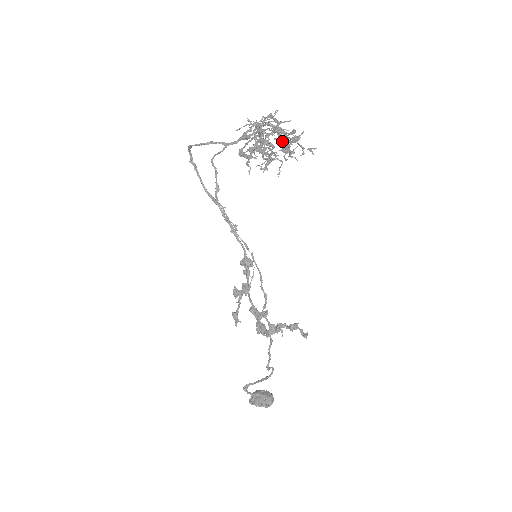
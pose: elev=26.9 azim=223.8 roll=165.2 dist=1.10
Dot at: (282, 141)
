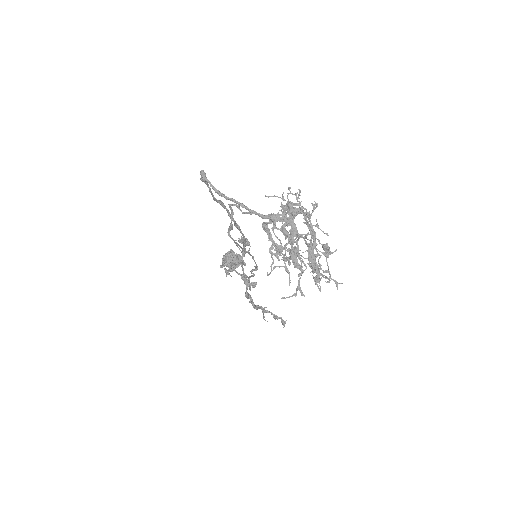
Dot at: occluded
